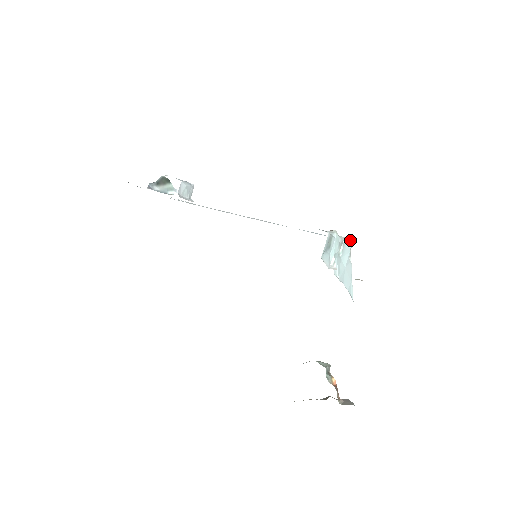
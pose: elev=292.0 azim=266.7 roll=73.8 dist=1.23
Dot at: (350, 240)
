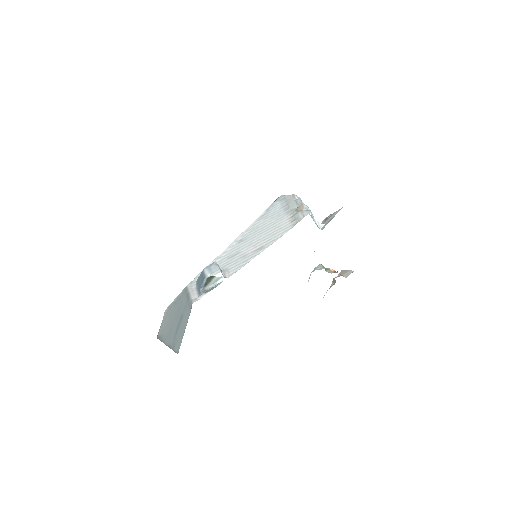
Dot at: (297, 196)
